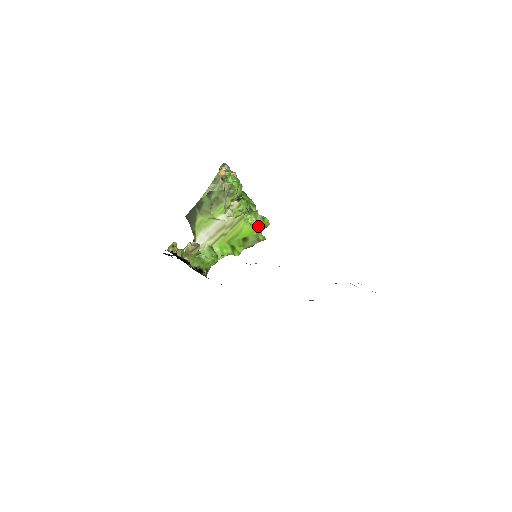
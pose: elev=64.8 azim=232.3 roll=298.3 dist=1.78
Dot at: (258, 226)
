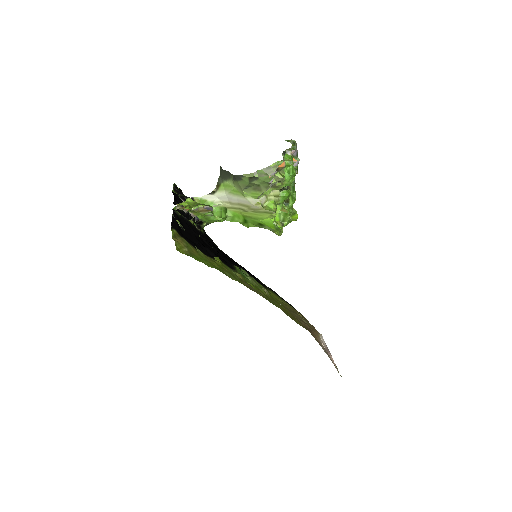
Dot at: (280, 227)
